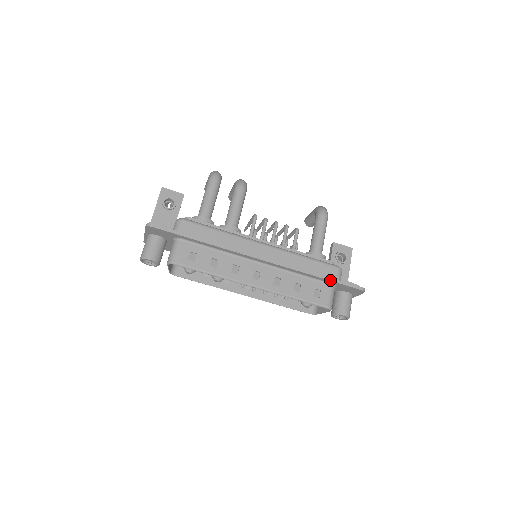
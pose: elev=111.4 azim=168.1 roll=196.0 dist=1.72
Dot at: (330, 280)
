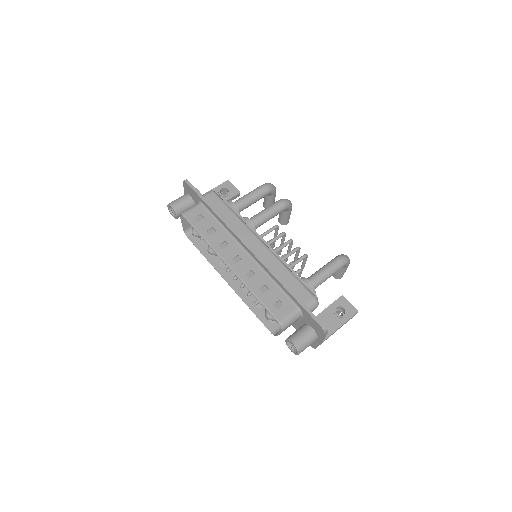
Dot at: (296, 299)
